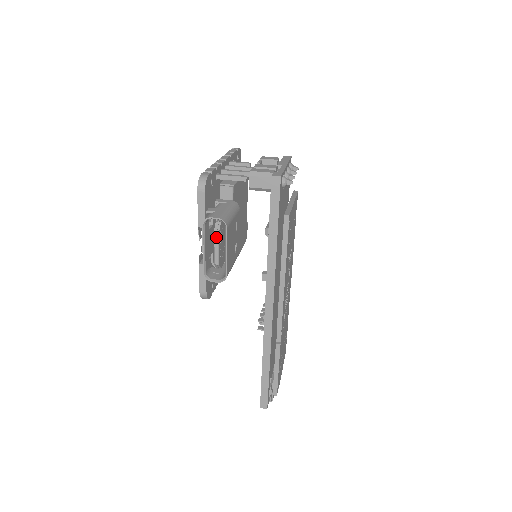
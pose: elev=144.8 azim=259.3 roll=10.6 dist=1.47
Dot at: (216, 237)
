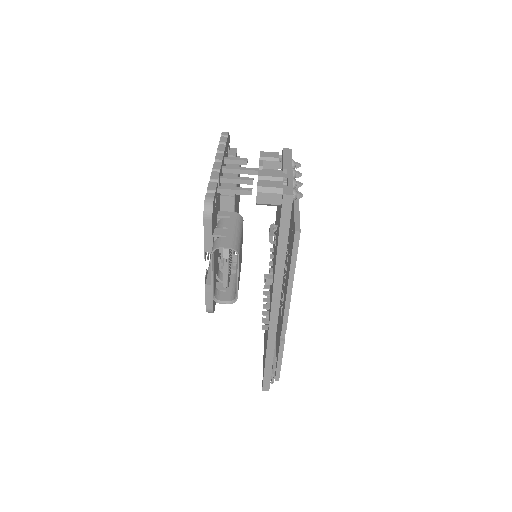
Dot at: (225, 263)
